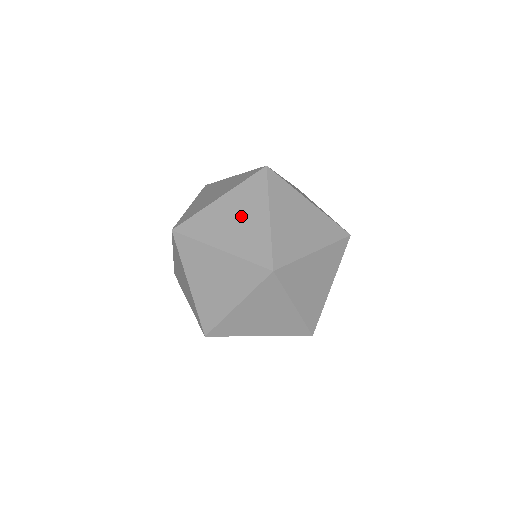
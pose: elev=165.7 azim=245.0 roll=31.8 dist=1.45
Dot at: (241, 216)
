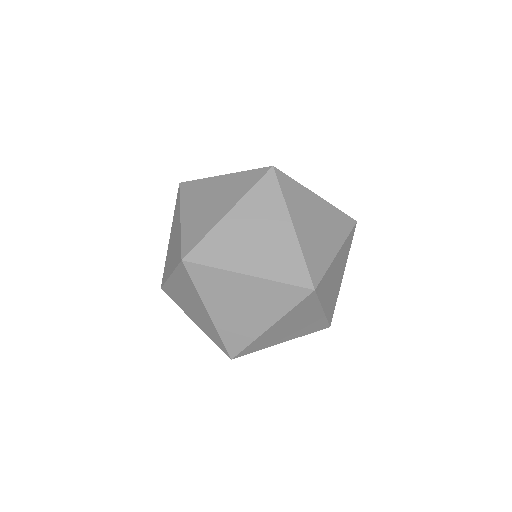
Dot at: (191, 302)
